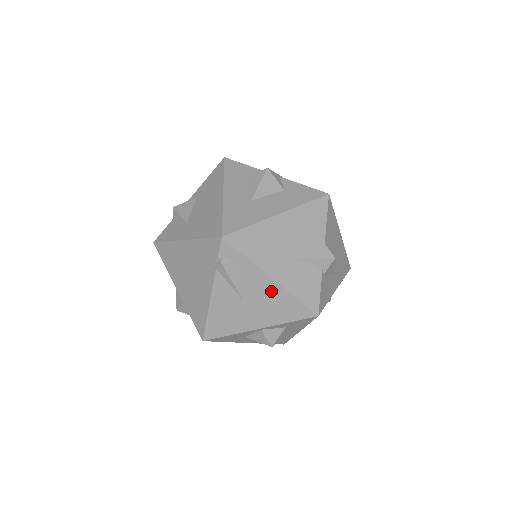
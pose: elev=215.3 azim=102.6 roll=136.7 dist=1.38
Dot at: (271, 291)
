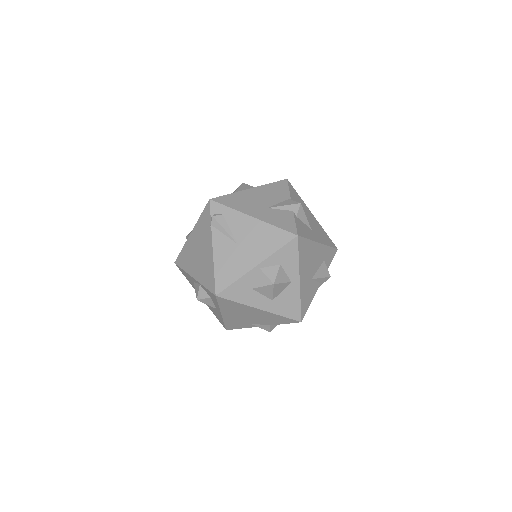
Dot at: (255, 228)
